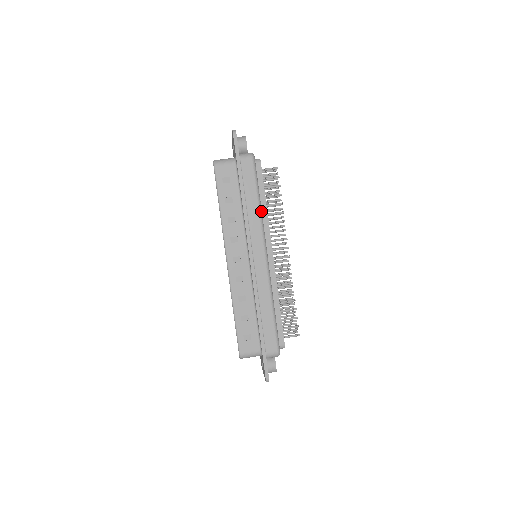
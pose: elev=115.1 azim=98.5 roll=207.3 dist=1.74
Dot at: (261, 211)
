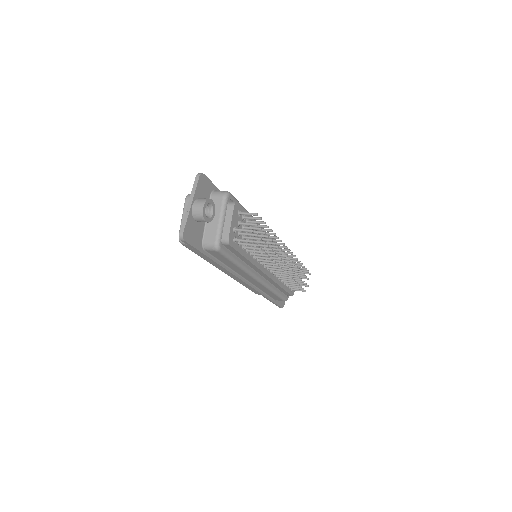
Dot at: occluded
